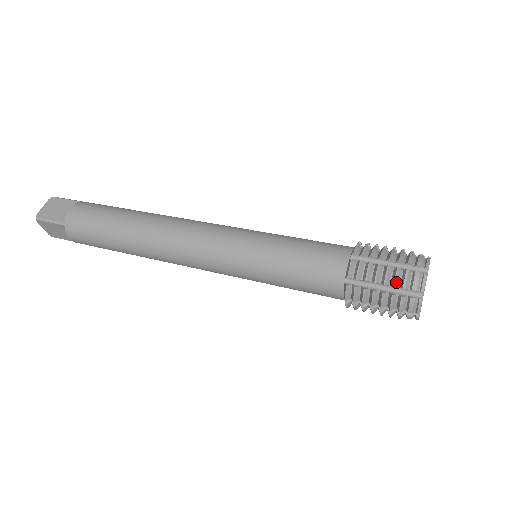
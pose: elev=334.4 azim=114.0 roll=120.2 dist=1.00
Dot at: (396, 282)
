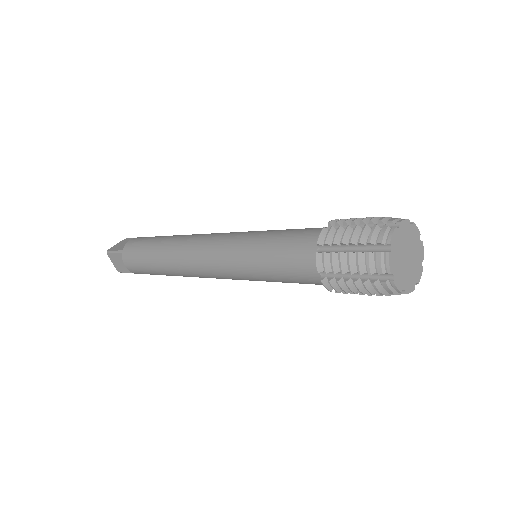
Dot at: (361, 238)
